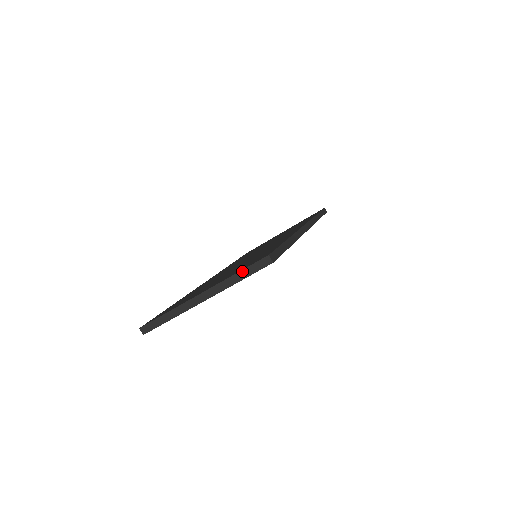
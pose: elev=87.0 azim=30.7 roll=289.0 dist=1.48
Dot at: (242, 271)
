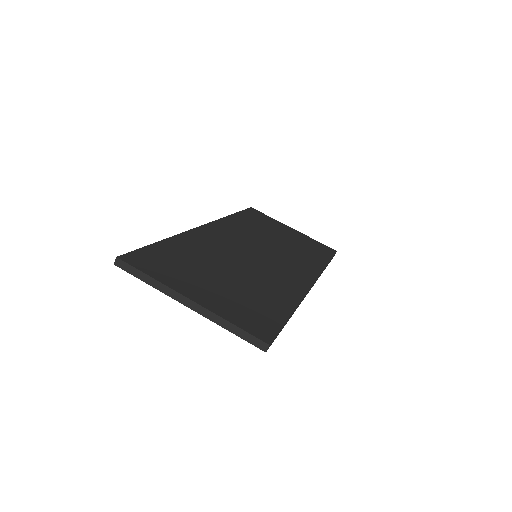
Dot at: (239, 328)
